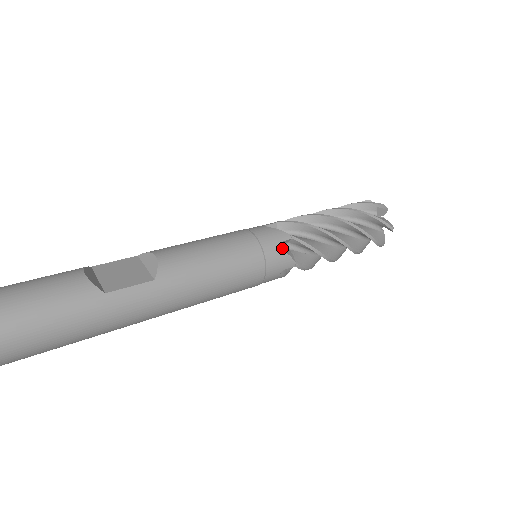
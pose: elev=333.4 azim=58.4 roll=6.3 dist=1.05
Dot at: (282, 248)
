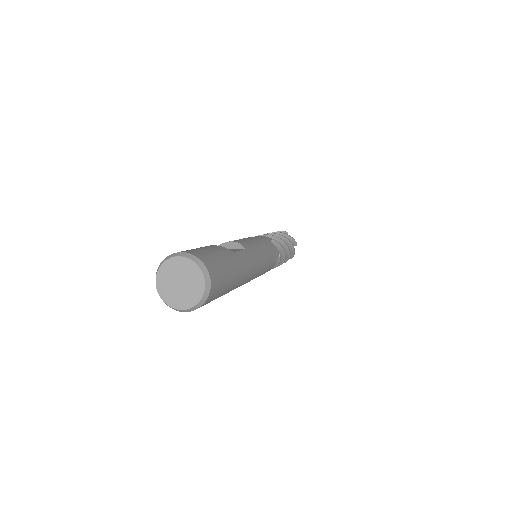
Dot at: occluded
